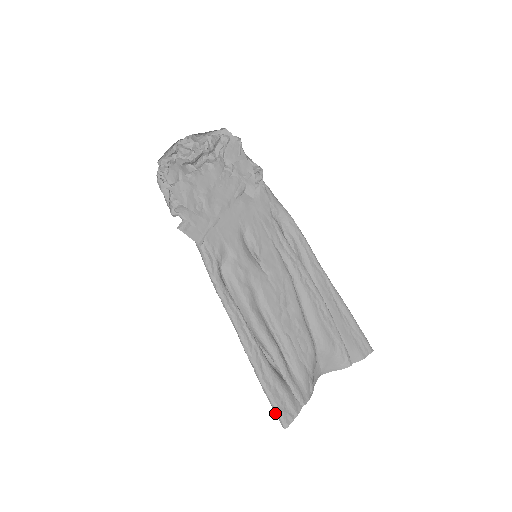
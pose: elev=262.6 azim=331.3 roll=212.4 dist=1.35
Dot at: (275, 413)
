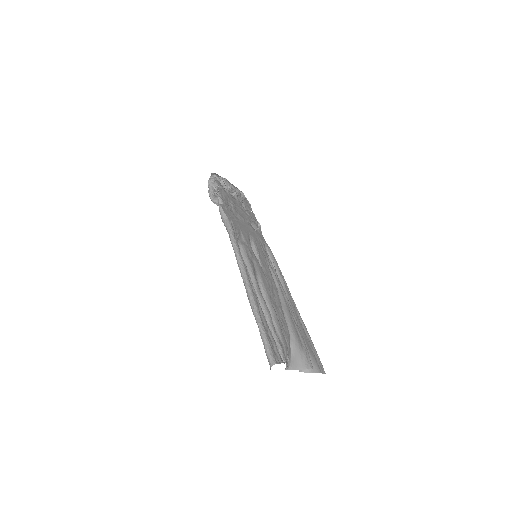
Dot at: (265, 351)
